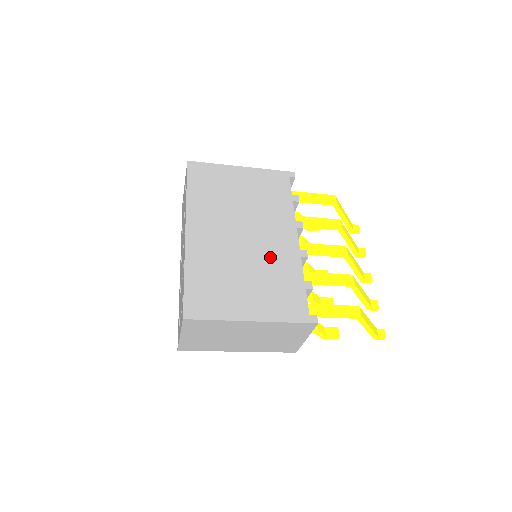
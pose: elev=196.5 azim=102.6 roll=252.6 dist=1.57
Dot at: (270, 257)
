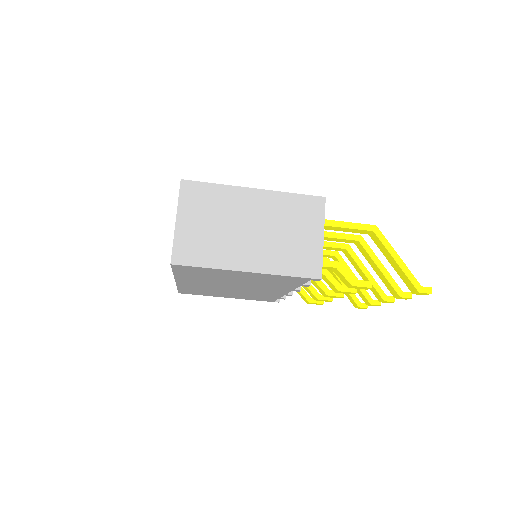
Dot at: occluded
